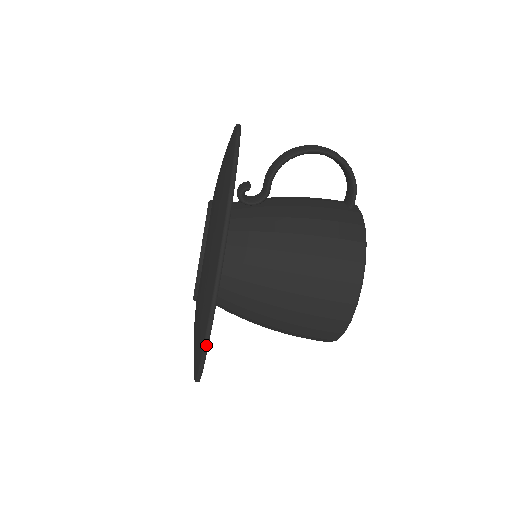
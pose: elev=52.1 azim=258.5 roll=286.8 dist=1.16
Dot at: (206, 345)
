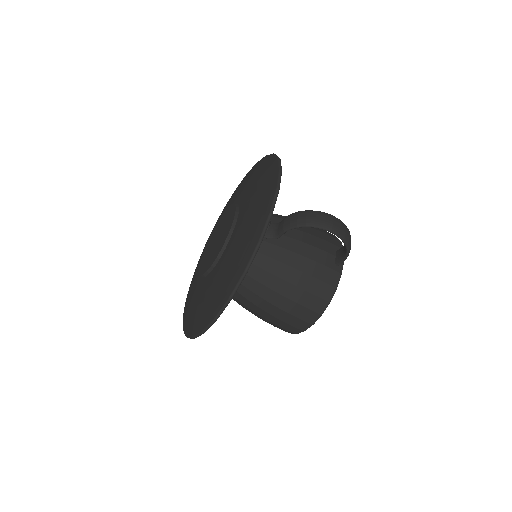
Dot at: (194, 338)
